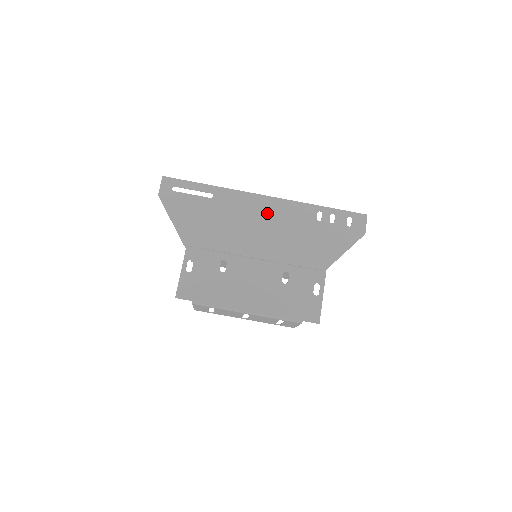
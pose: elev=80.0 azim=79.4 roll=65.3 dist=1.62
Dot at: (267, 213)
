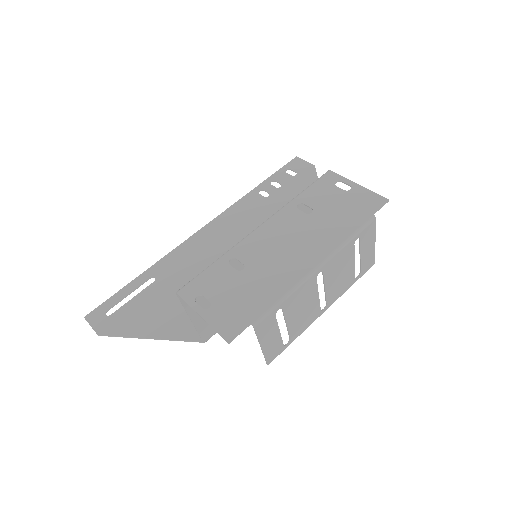
Dot at: (220, 236)
